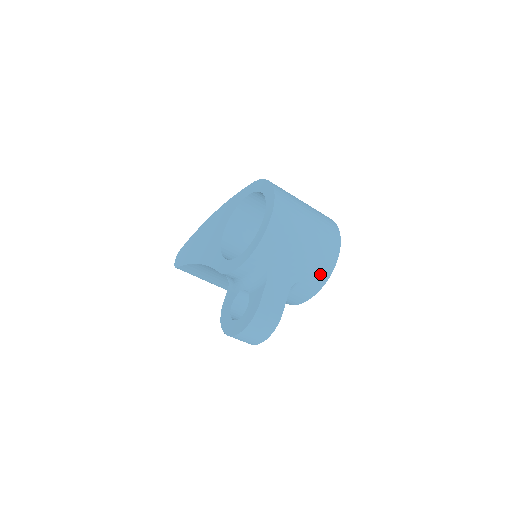
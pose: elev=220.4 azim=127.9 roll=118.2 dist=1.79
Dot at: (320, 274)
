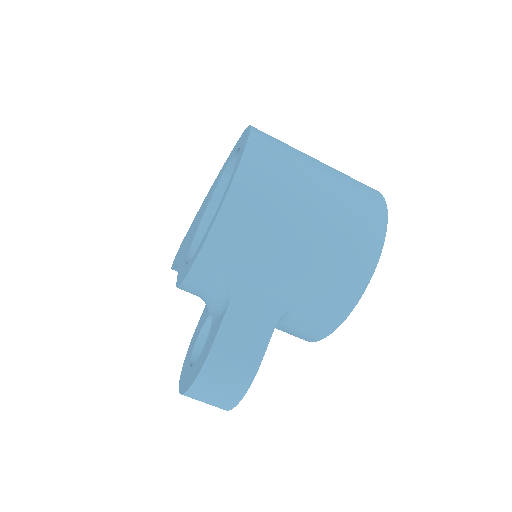
Dot at: (339, 294)
